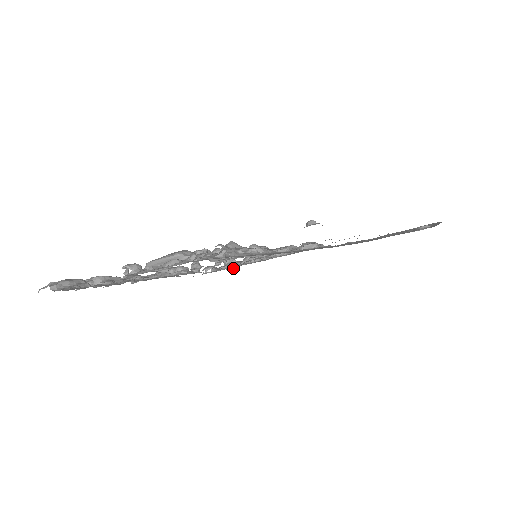
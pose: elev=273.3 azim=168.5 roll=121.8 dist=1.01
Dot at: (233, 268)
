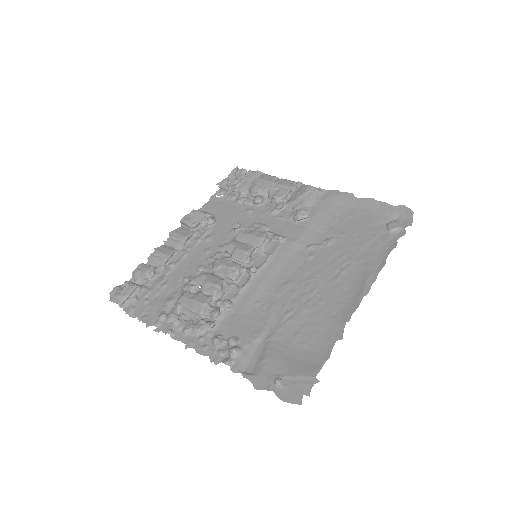
Dot at: (242, 178)
